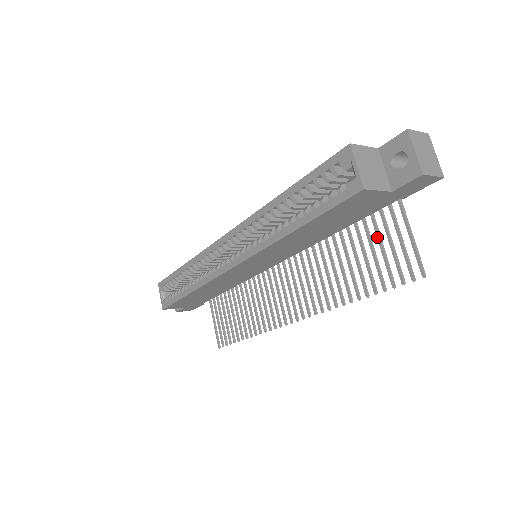
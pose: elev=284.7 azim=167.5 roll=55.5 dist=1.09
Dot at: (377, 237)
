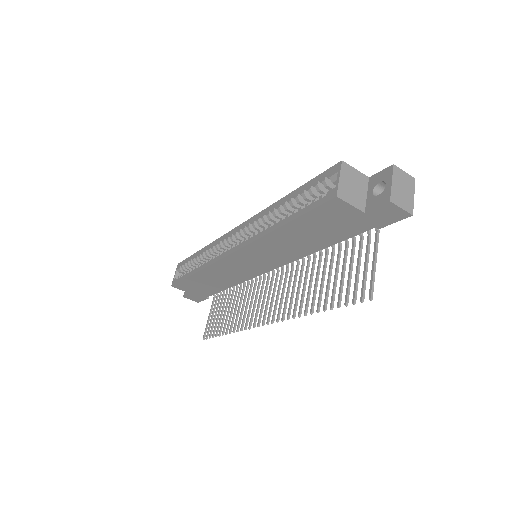
Dot at: (350, 260)
